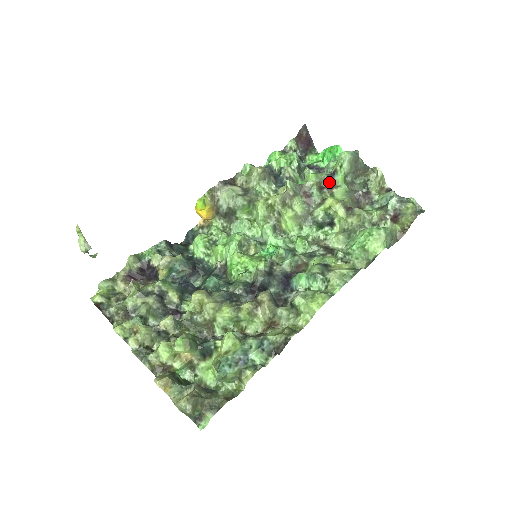
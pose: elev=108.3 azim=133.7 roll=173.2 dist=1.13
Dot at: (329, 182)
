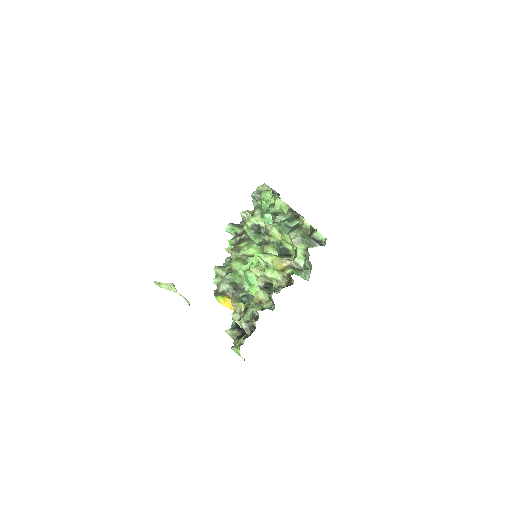
Dot at: (239, 235)
